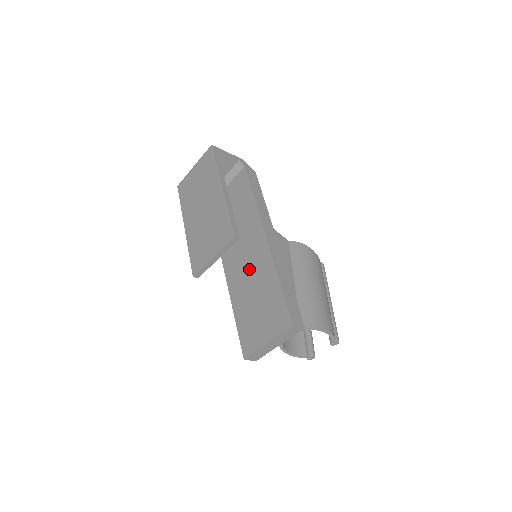
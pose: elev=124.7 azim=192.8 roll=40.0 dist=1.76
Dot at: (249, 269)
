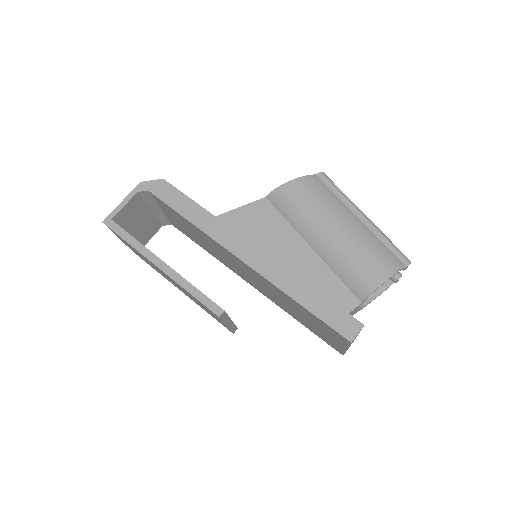
Dot at: (264, 287)
